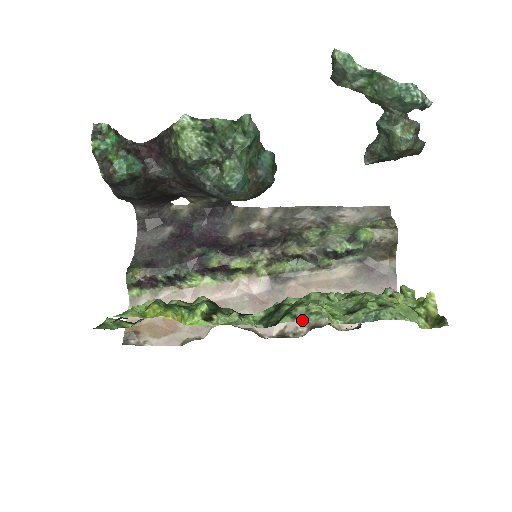
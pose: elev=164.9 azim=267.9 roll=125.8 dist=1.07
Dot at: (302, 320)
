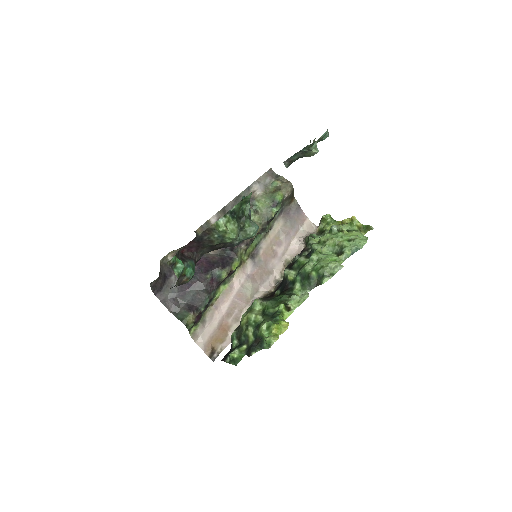
Dot at: (333, 275)
